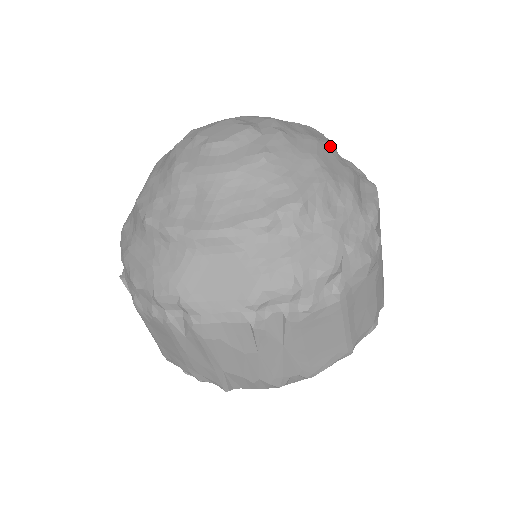
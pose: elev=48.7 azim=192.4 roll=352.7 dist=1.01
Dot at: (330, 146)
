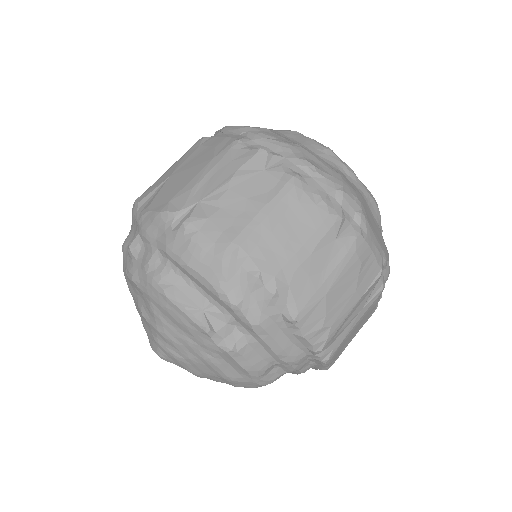
Dot at: occluded
